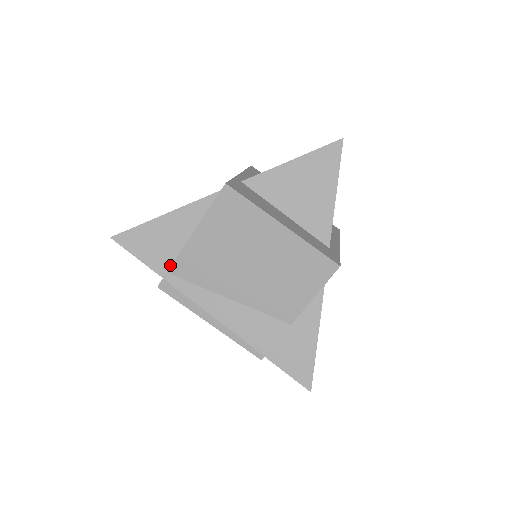
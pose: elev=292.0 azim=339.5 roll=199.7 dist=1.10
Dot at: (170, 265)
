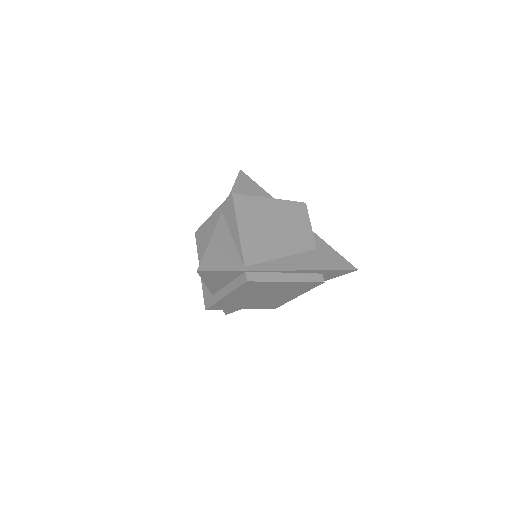
Dot at: (241, 262)
